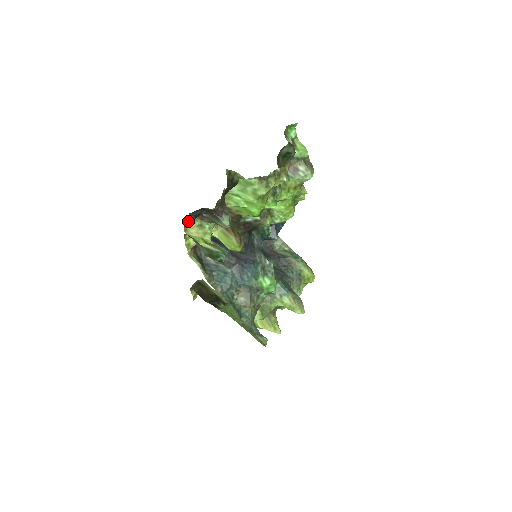
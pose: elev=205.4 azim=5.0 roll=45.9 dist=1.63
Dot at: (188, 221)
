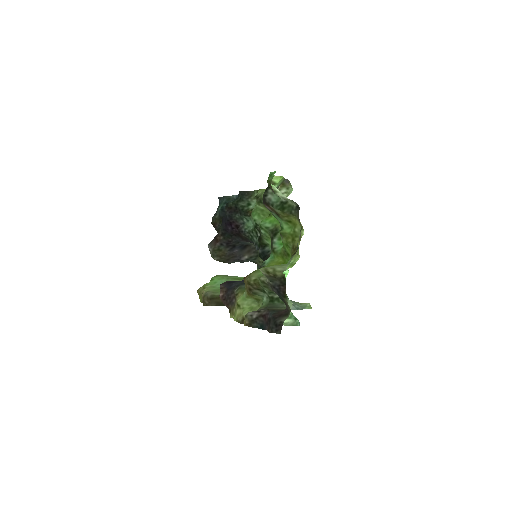
Dot at: (250, 322)
